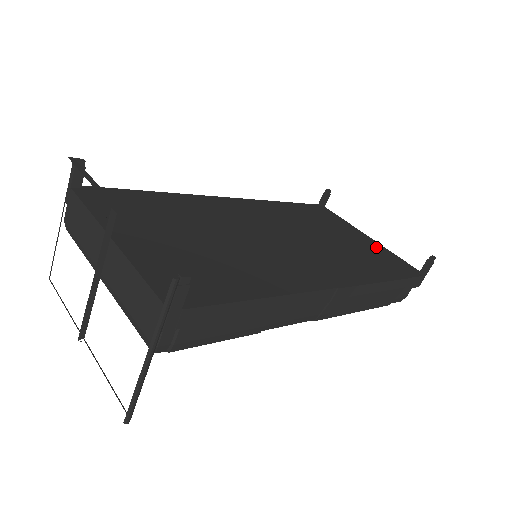
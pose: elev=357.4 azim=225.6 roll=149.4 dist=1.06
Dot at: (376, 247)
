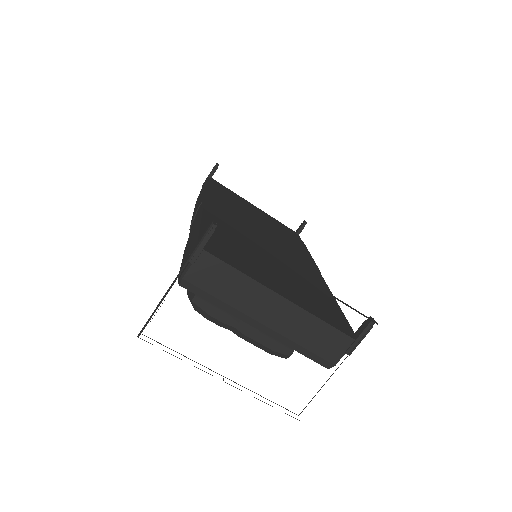
Dot at: (268, 216)
